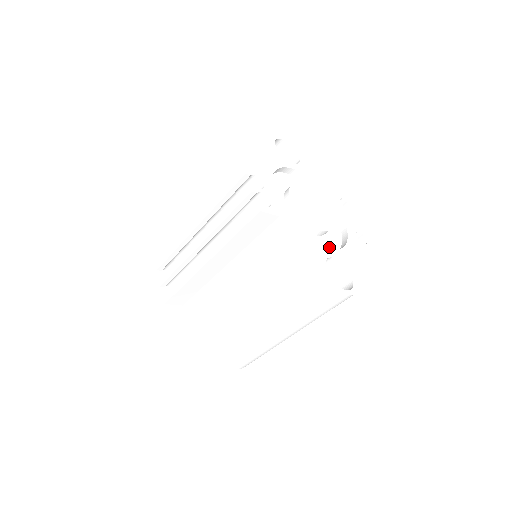
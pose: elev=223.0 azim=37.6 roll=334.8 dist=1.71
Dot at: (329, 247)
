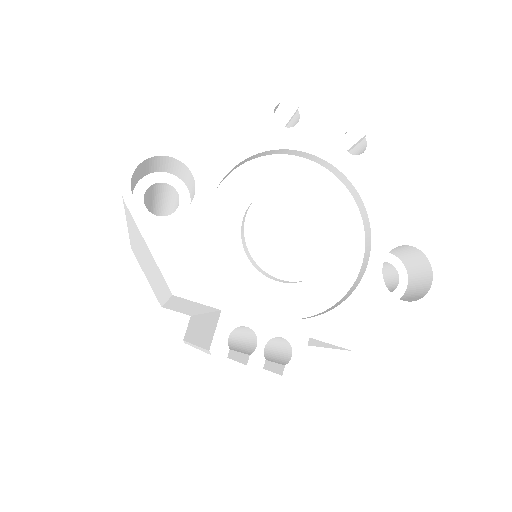
Dot at: (354, 235)
